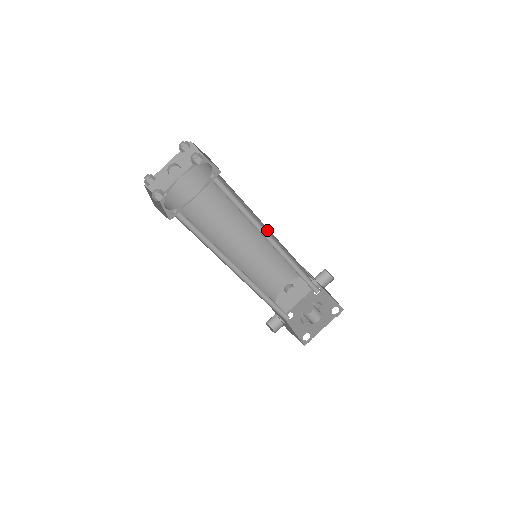
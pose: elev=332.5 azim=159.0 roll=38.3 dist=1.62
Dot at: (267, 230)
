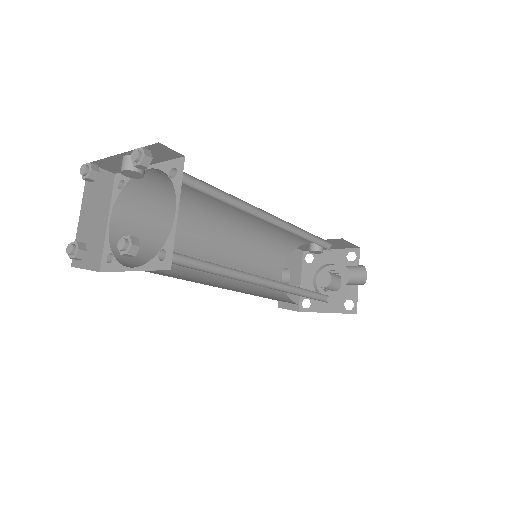
Dot at: occluded
